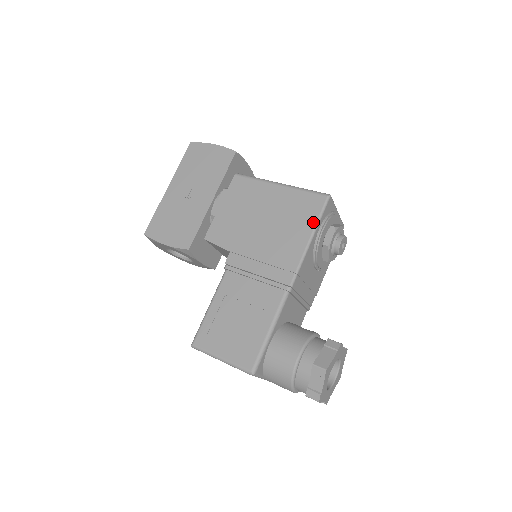
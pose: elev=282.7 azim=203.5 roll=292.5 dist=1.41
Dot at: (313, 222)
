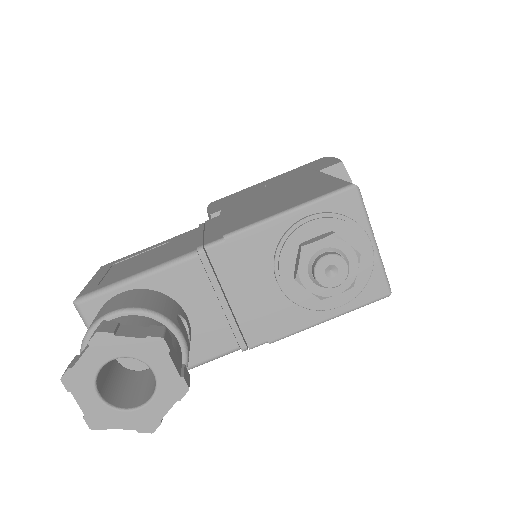
Dot at: (304, 201)
